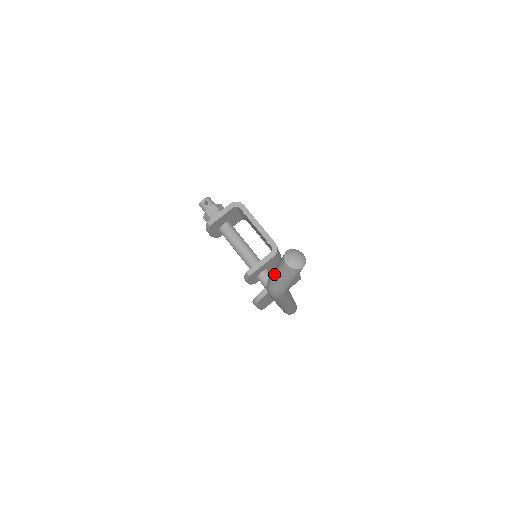
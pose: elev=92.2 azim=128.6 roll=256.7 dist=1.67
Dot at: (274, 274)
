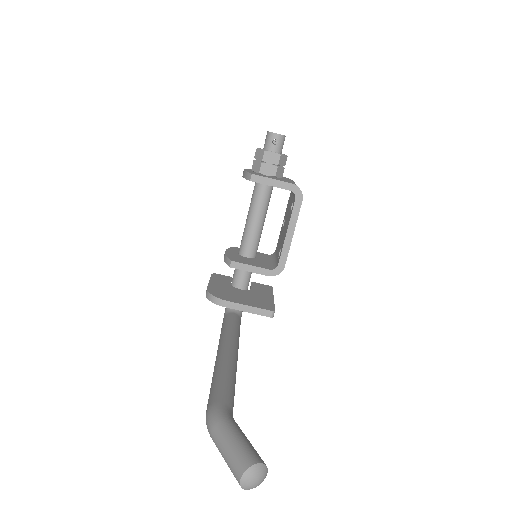
Dot at: (225, 443)
